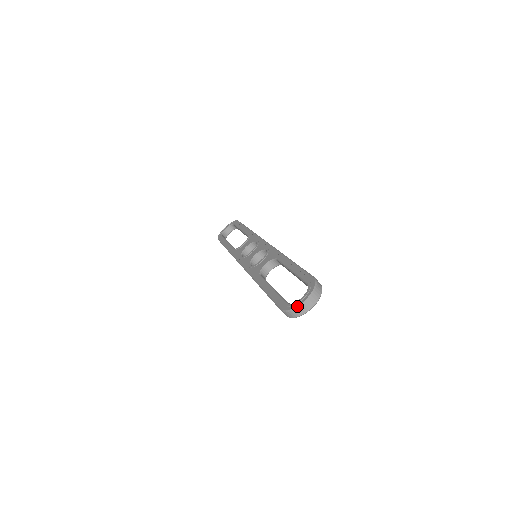
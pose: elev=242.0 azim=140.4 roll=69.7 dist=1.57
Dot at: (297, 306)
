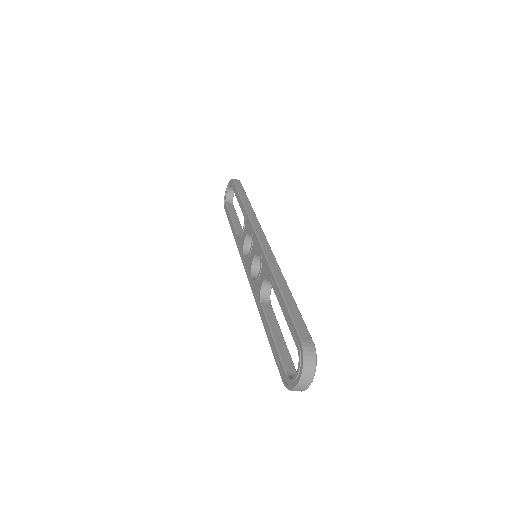
Dot at: (293, 388)
